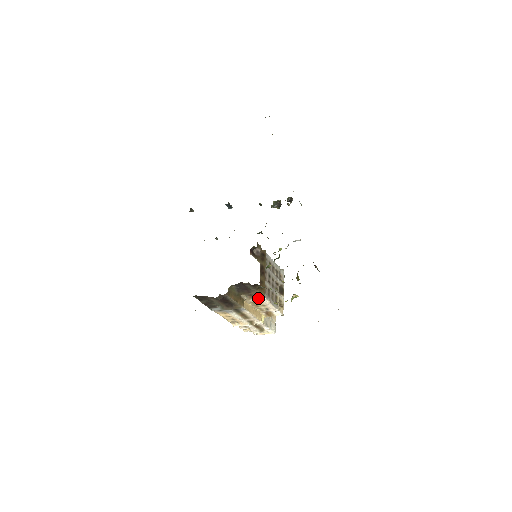
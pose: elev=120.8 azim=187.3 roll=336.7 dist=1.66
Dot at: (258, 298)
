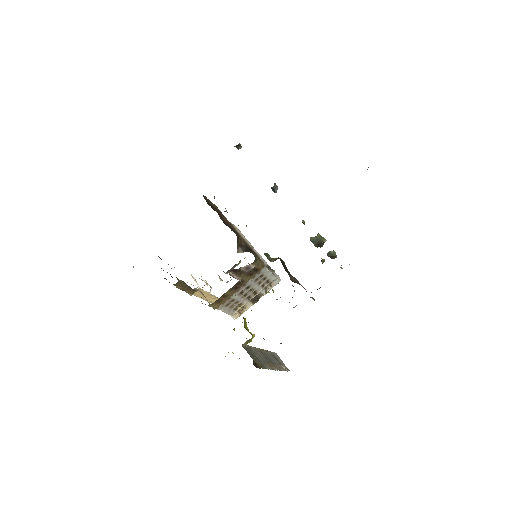
Dot at: occluded
